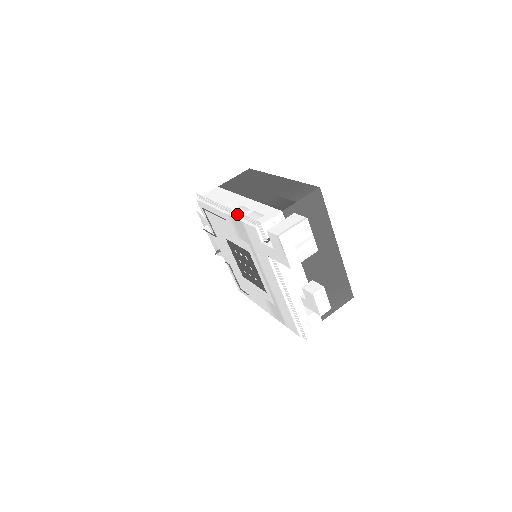
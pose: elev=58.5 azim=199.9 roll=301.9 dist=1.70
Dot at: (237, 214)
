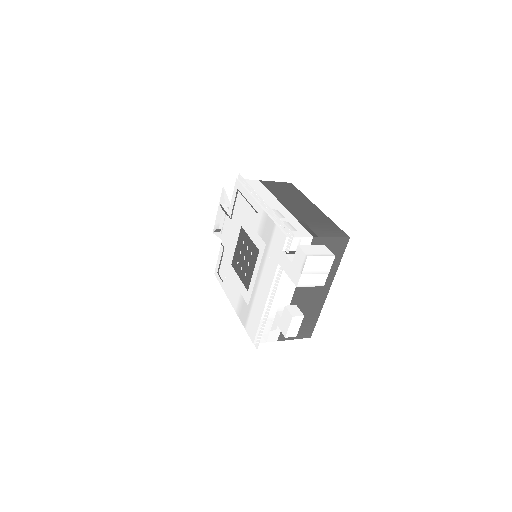
Dot at: (274, 215)
